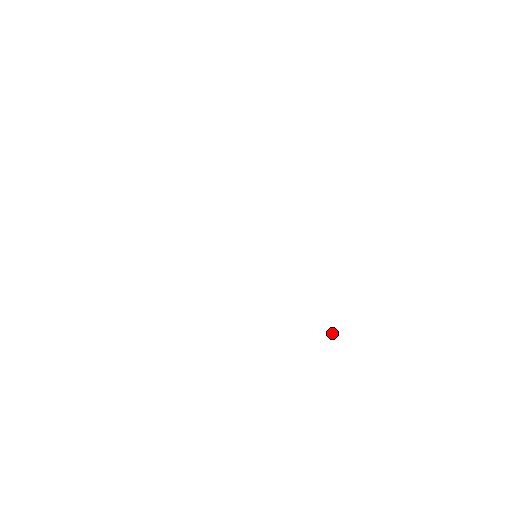
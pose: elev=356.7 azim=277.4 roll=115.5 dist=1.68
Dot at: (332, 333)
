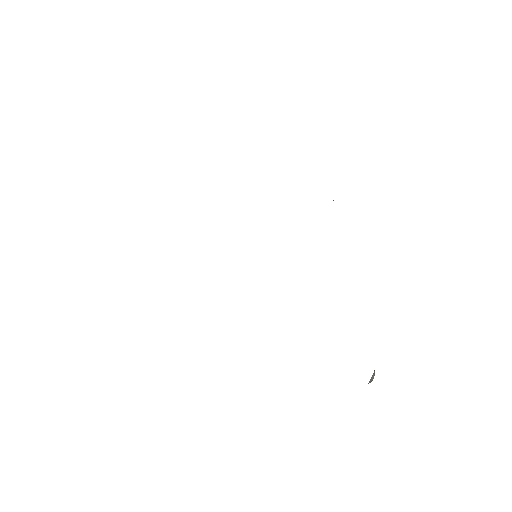
Dot at: occluded
